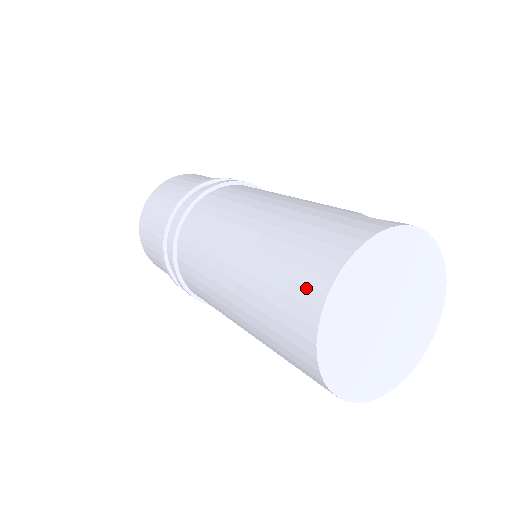
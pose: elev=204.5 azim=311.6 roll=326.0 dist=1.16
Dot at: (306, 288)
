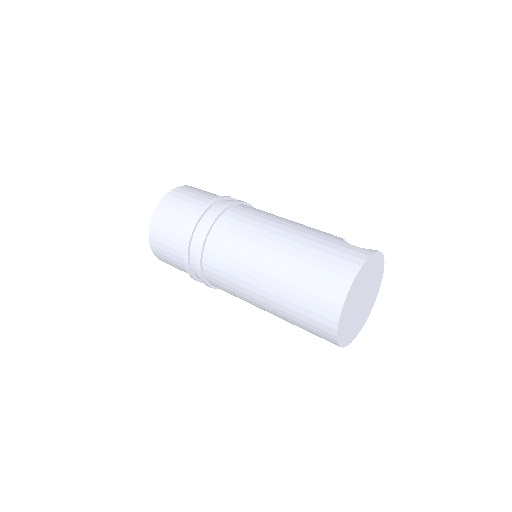
Dot at: (331, 293)
